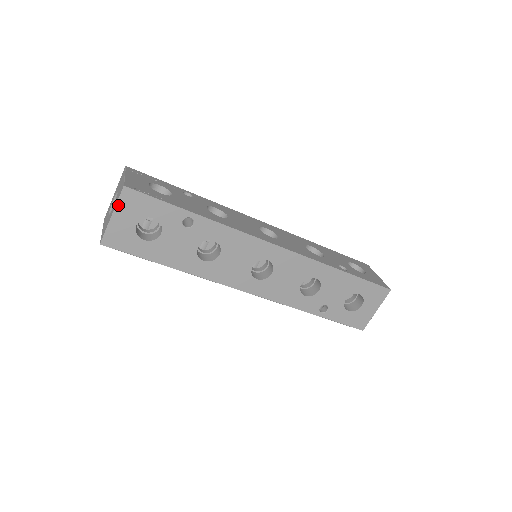
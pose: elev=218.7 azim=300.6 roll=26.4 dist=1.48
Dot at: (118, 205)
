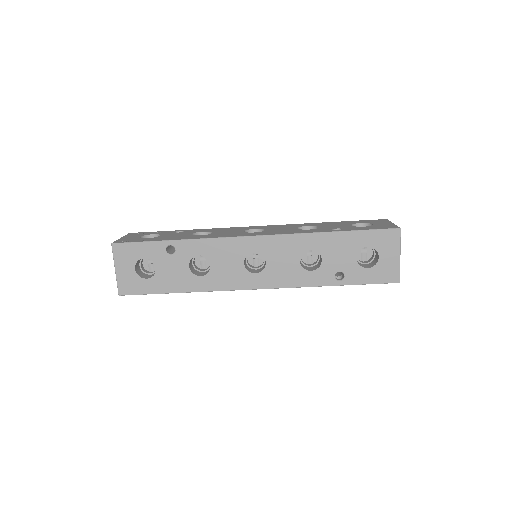
Dot at: (115, 260)
